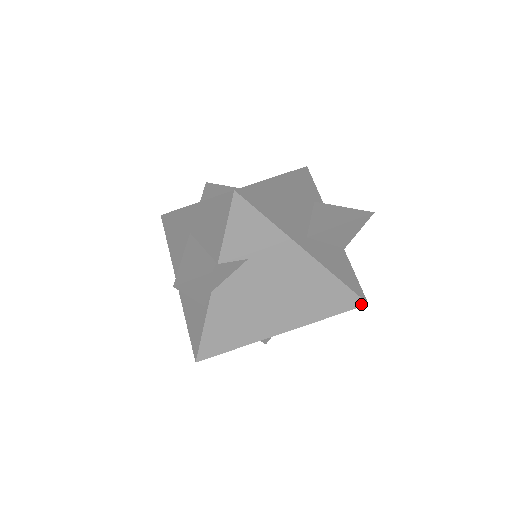
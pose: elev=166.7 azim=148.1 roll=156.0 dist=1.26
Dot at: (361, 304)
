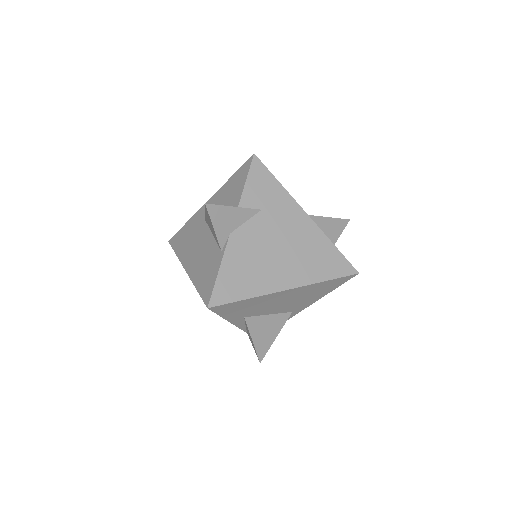
Dot at: (353, 272)
